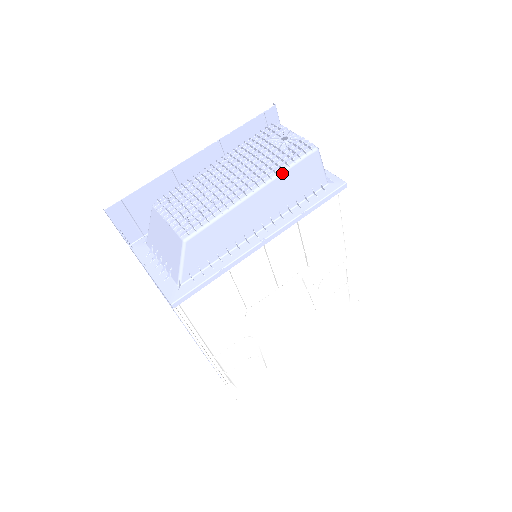
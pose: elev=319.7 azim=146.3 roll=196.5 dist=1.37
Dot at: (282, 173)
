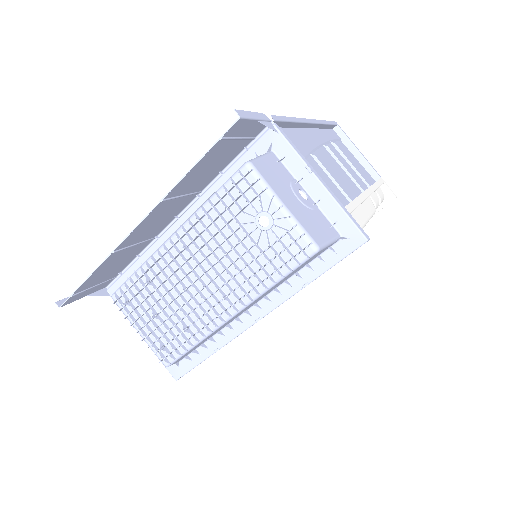
Dot at: (267, 290)
